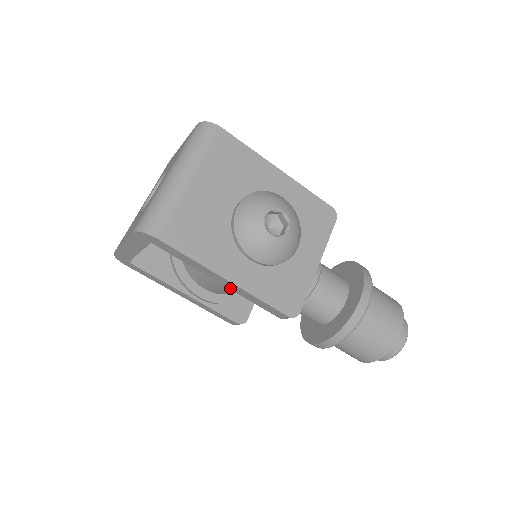
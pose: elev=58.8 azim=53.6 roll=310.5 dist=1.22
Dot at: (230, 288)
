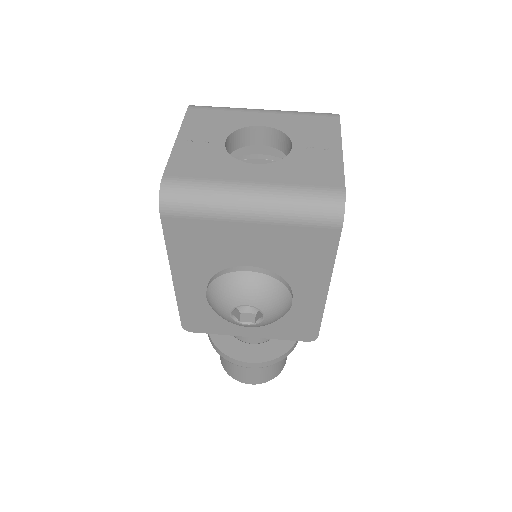
Dot at: occluded
